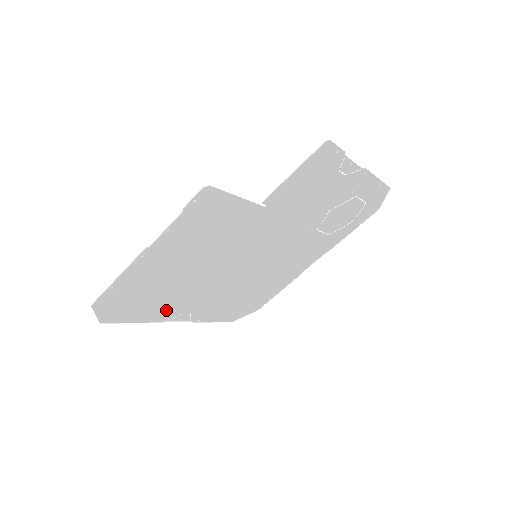
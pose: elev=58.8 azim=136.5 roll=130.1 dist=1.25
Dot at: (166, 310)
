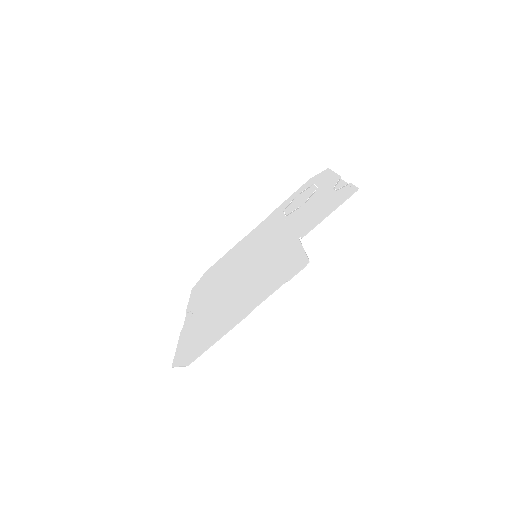
Dot at: (194, 324)
